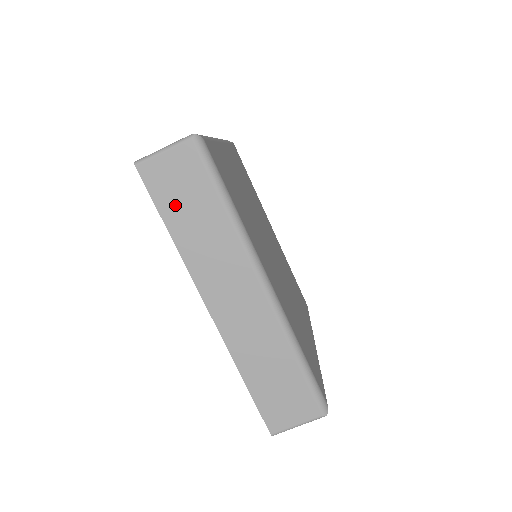
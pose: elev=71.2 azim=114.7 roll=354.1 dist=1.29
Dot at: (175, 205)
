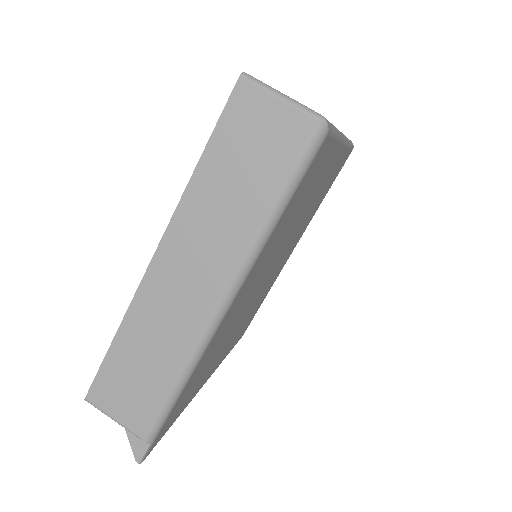
Dot at: occluded
